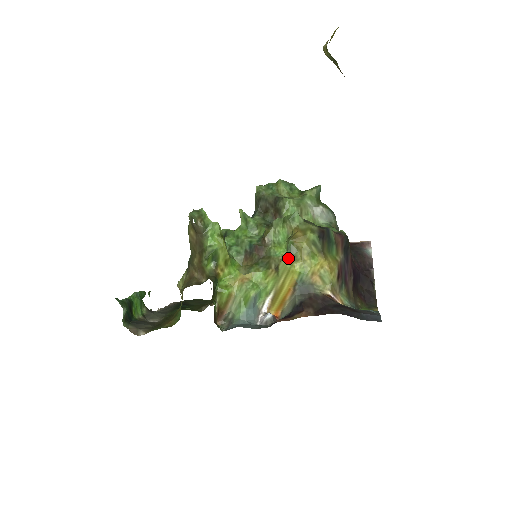
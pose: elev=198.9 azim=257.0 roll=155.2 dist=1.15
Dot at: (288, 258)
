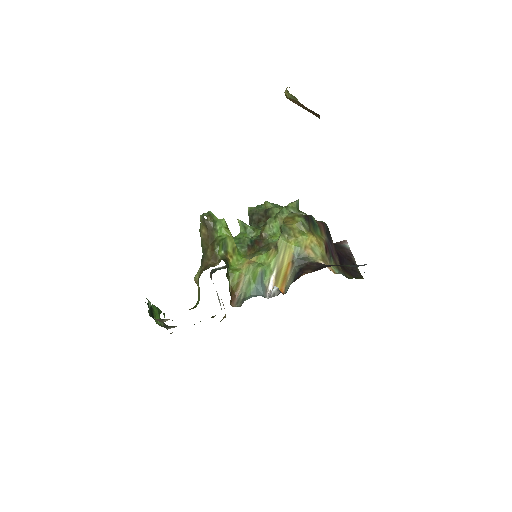
Dot at: (284, 236)
